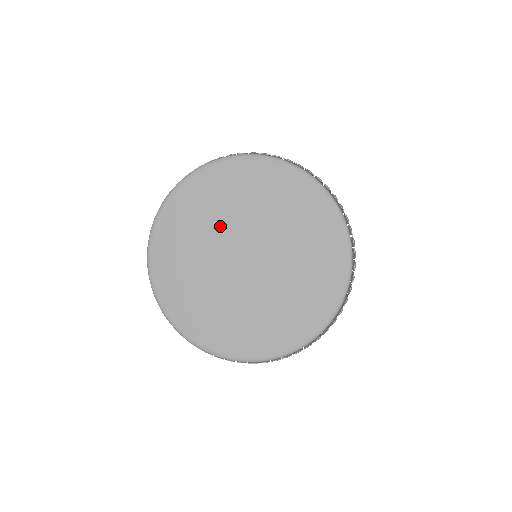
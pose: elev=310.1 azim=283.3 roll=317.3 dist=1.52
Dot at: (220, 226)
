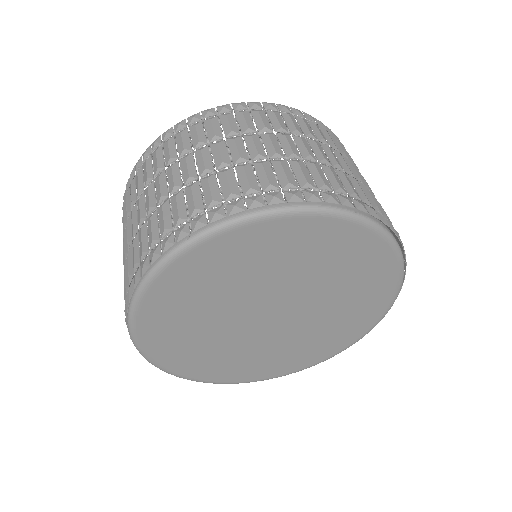
Dot at: (230, 301)
